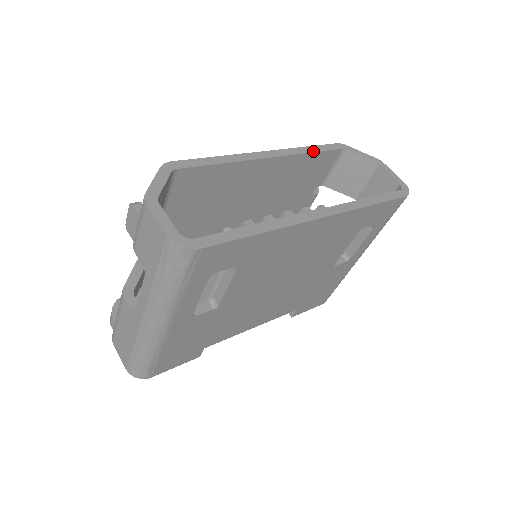
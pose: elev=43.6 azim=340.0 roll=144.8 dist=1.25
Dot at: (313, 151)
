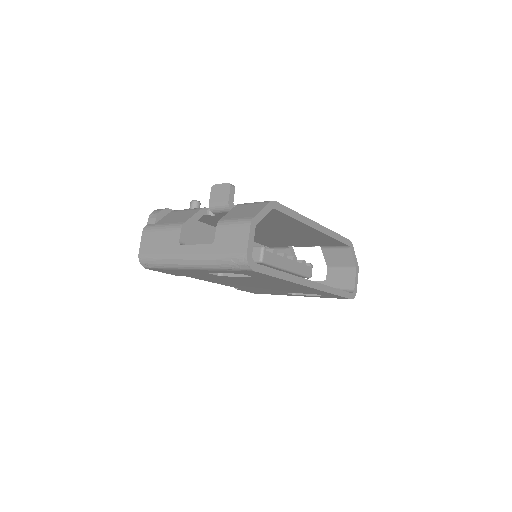
Dot at: (336, 238)
